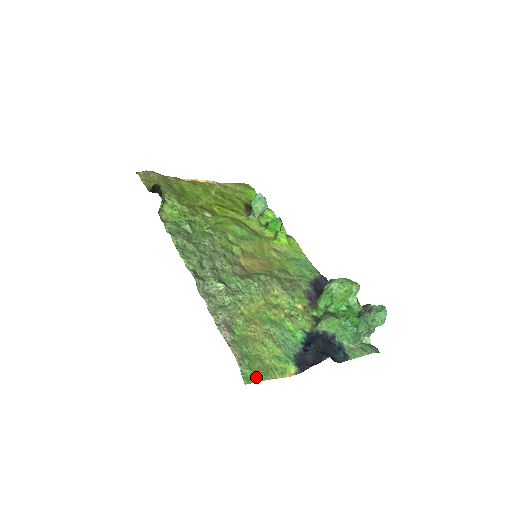
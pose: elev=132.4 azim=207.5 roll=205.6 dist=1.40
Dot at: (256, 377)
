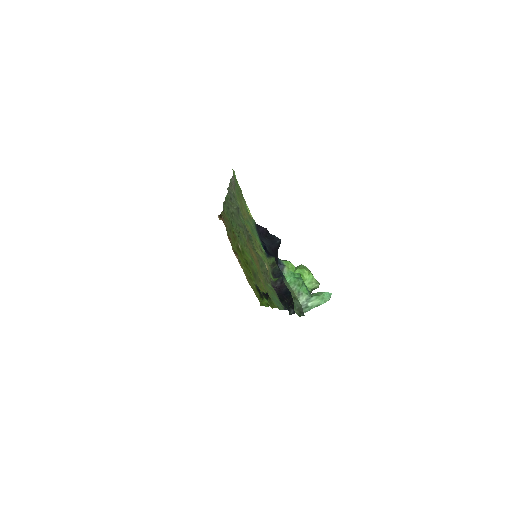
Dot at: (237, 182)
